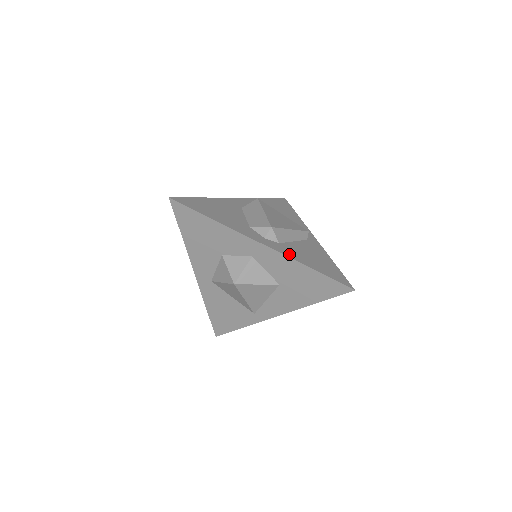
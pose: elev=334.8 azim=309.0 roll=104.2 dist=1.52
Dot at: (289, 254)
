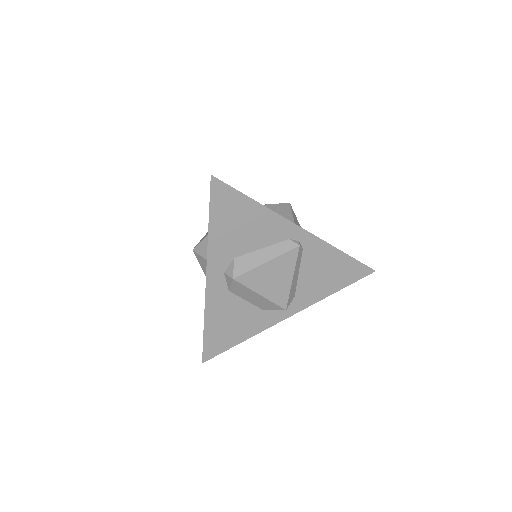
Dot at: (311, 300)
